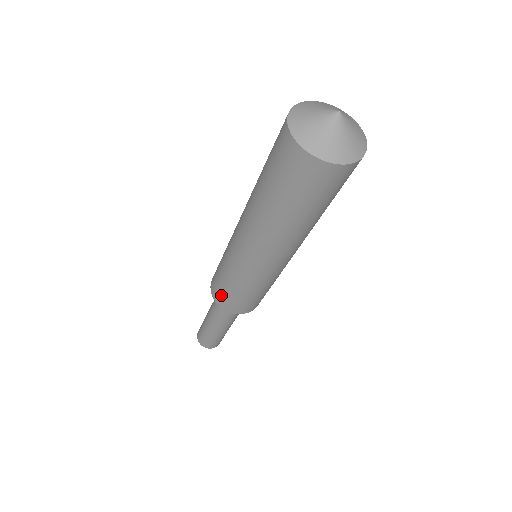
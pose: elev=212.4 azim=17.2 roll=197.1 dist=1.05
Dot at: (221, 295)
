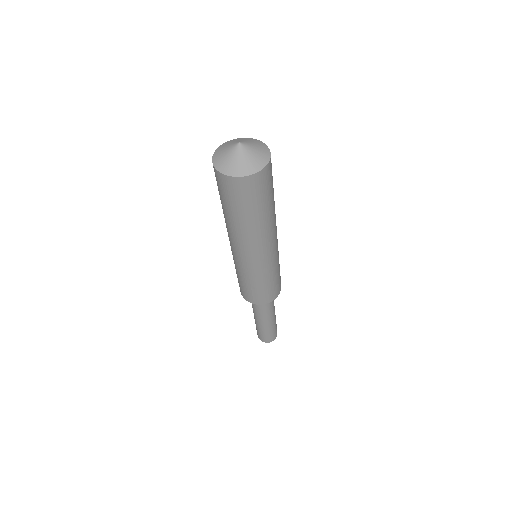
Dot at: (240, 287)
